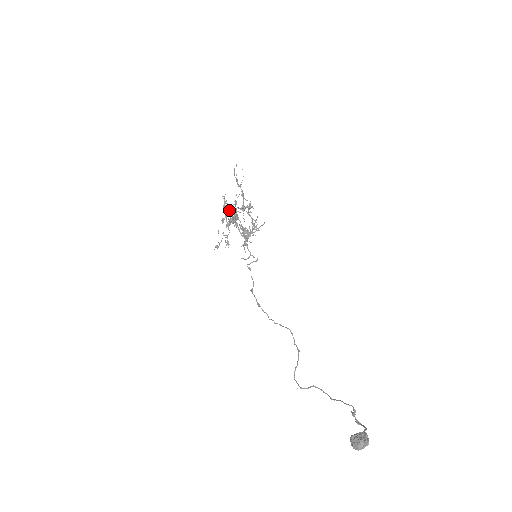
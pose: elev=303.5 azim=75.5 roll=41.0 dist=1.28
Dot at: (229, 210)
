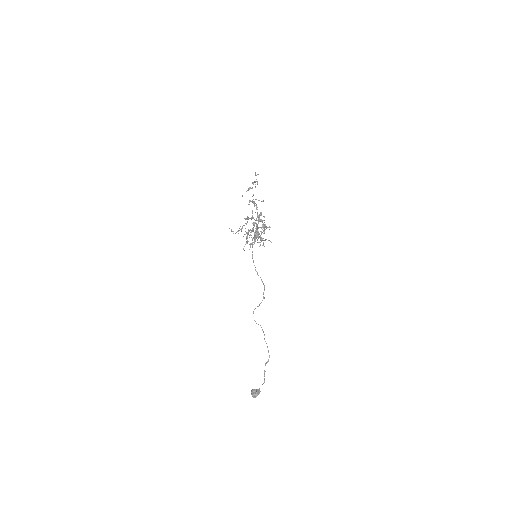
Dot at: occluded
